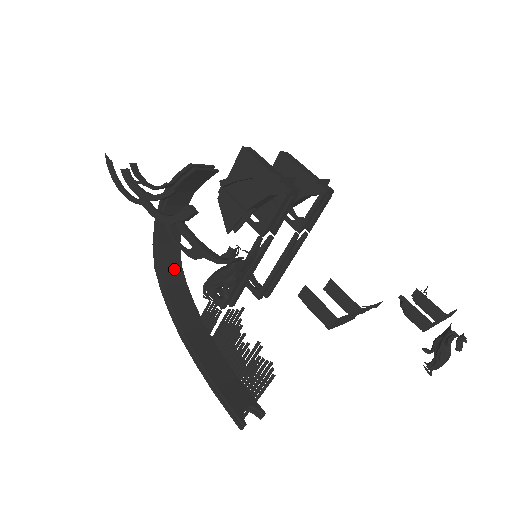
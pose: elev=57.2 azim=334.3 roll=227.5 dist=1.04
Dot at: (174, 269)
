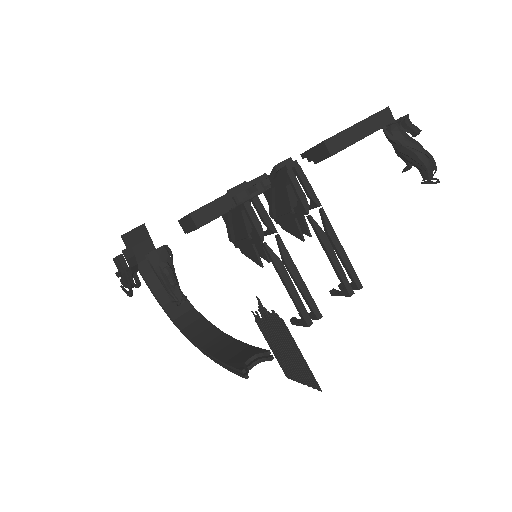
Dot at: (188, 314)
